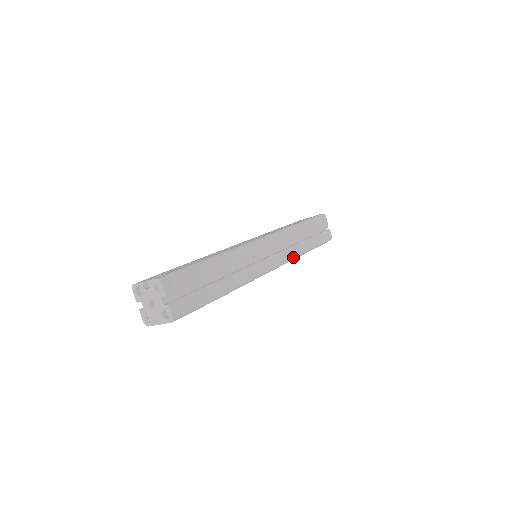
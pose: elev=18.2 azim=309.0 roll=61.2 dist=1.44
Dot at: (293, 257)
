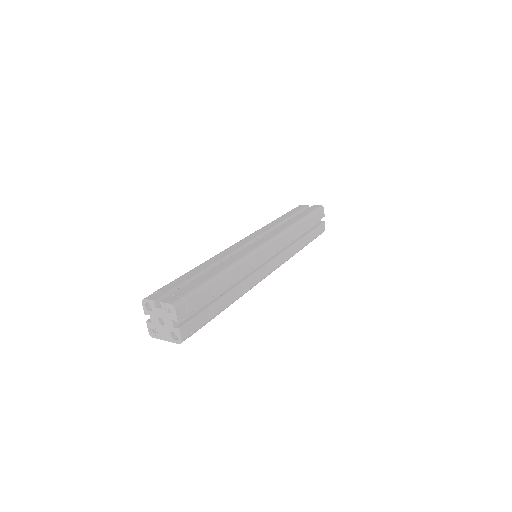
Dot at: (289, 257)
